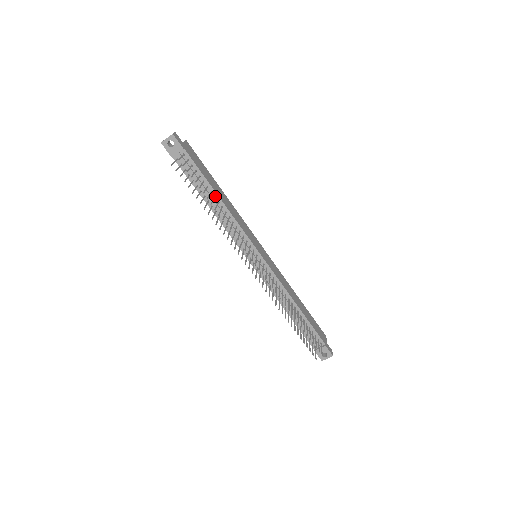
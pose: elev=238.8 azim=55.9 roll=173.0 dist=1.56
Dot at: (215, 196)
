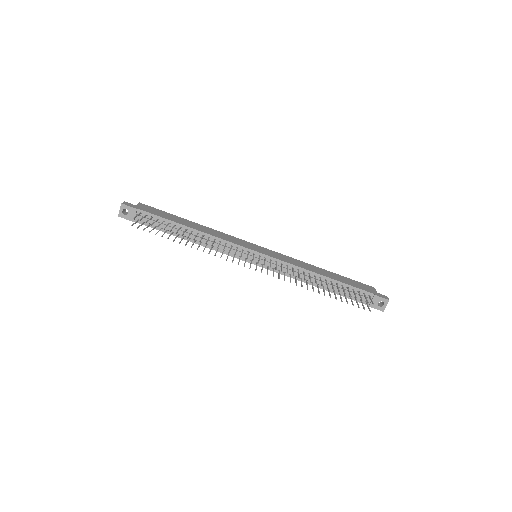
Dot at: (186, 229)
